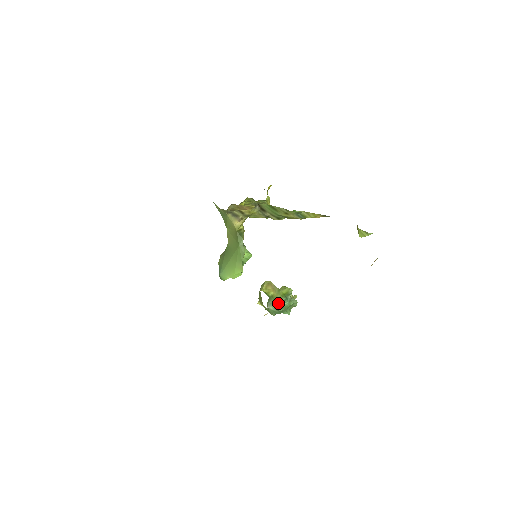
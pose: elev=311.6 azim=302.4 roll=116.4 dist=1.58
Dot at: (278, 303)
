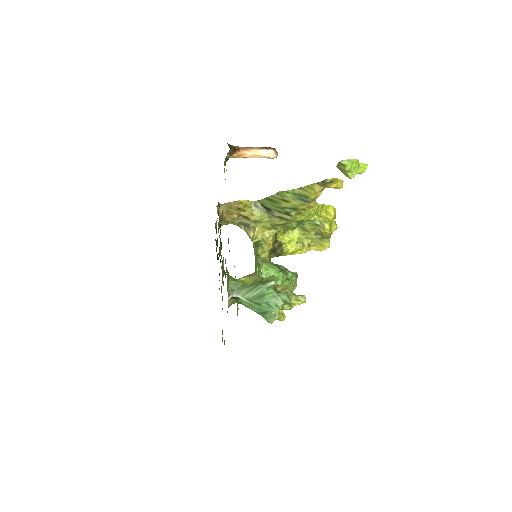
Dot at: (250, 290)
